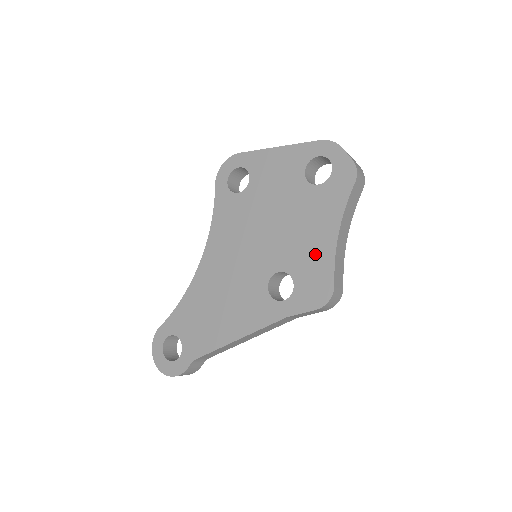
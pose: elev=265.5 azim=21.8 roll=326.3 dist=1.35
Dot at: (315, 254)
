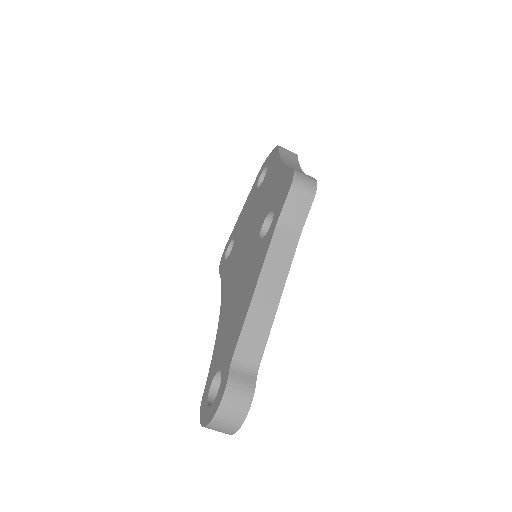
Dot at: (276, 185)
